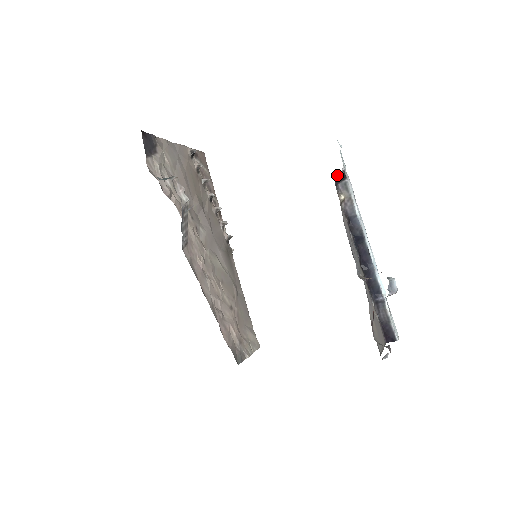
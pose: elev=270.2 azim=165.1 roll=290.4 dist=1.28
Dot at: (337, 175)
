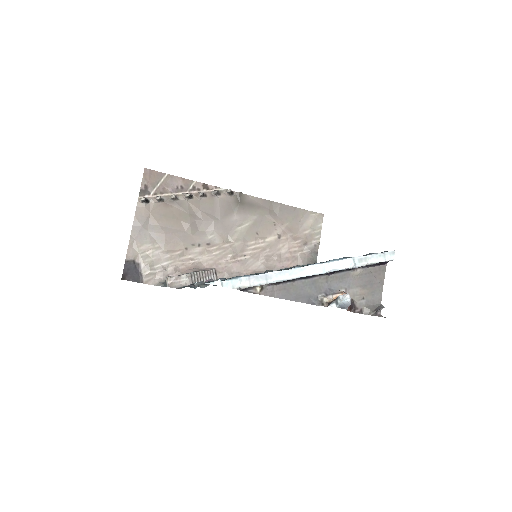
Dot at: occluded
